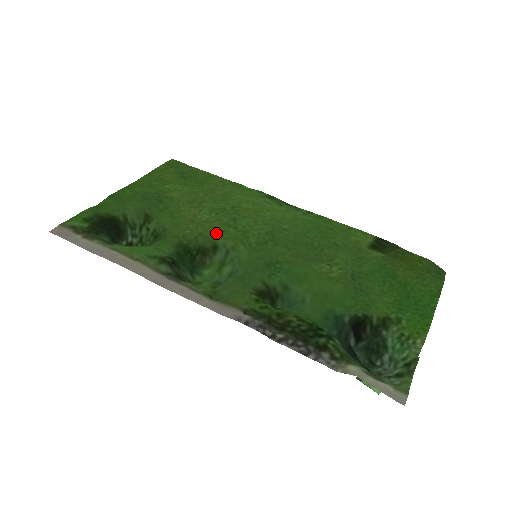
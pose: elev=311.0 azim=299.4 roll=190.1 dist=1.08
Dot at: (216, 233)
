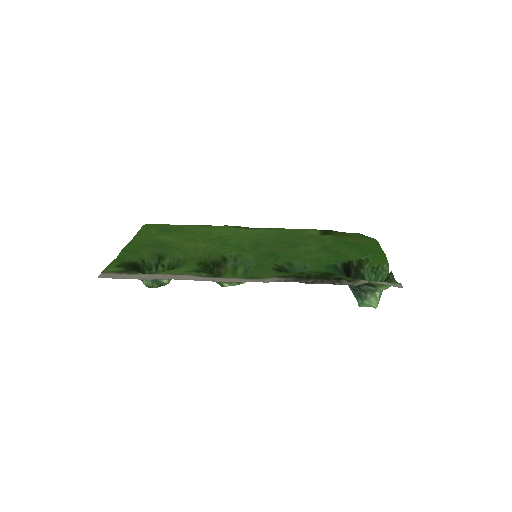
Dot at: (220, 251)
